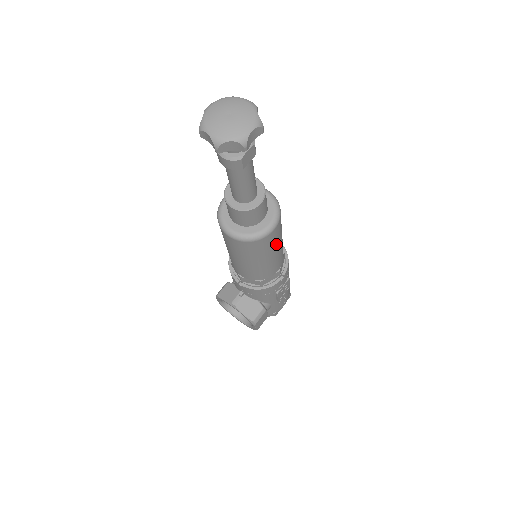
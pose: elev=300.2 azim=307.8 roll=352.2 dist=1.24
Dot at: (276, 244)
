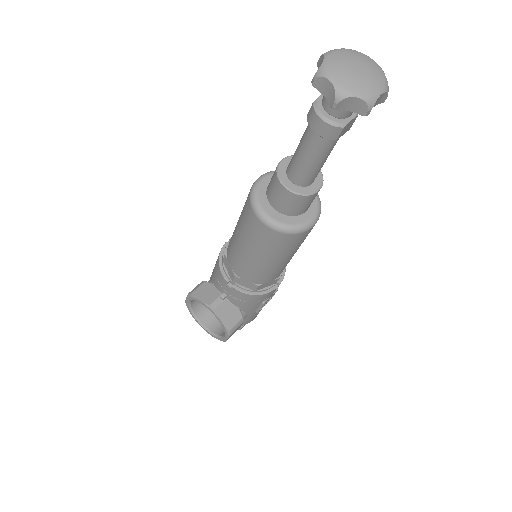
Dot at: (300, 245)
